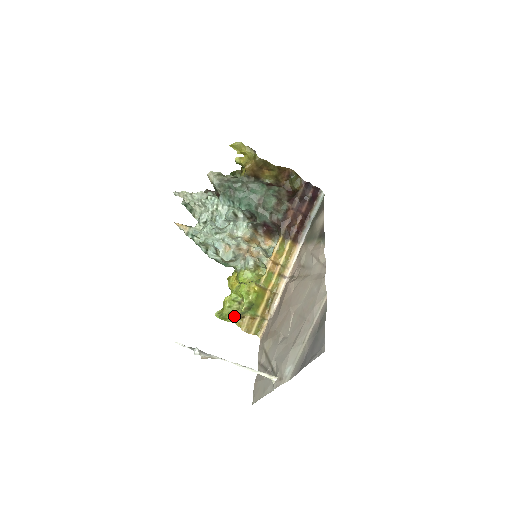
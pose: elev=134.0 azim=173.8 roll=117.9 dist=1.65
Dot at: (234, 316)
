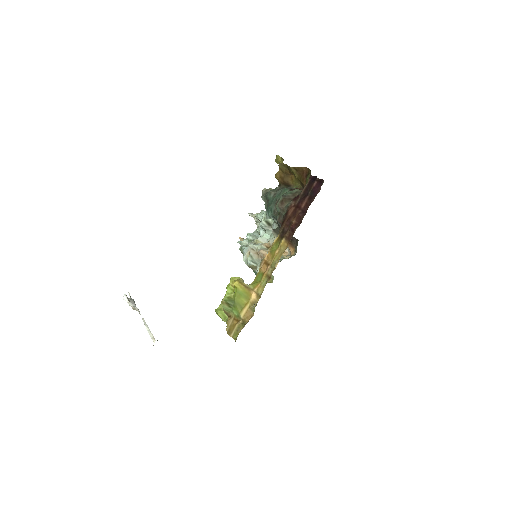
Dot at: (225, 314)
